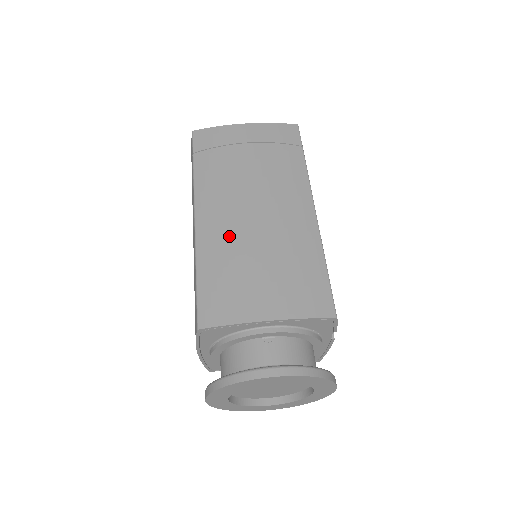
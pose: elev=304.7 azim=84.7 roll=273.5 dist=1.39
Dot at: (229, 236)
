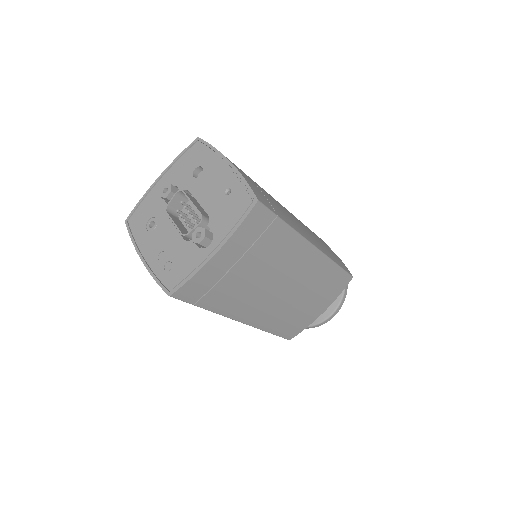
Dot at: (276, 312)
